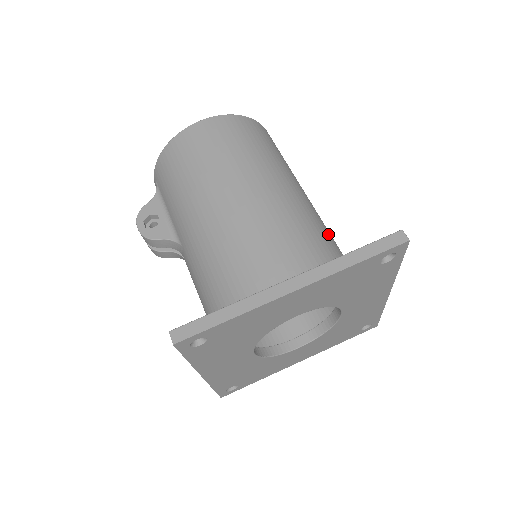
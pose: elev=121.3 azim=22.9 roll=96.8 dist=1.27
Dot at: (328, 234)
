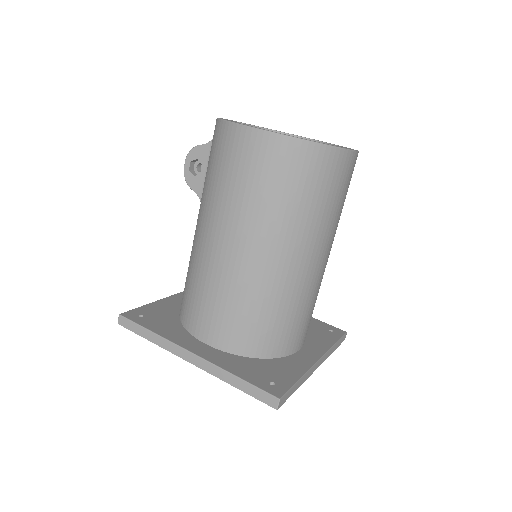
Dot at: (290, 311)
